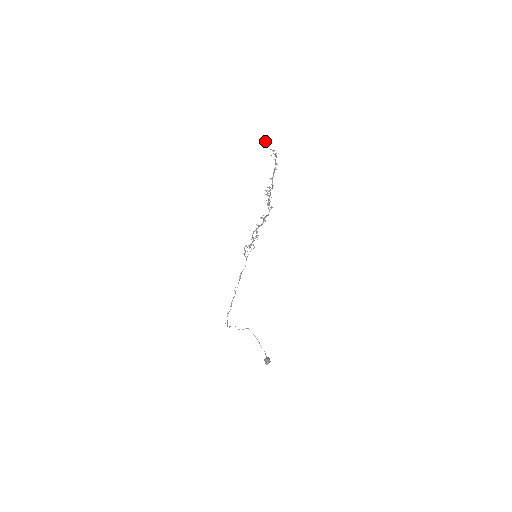
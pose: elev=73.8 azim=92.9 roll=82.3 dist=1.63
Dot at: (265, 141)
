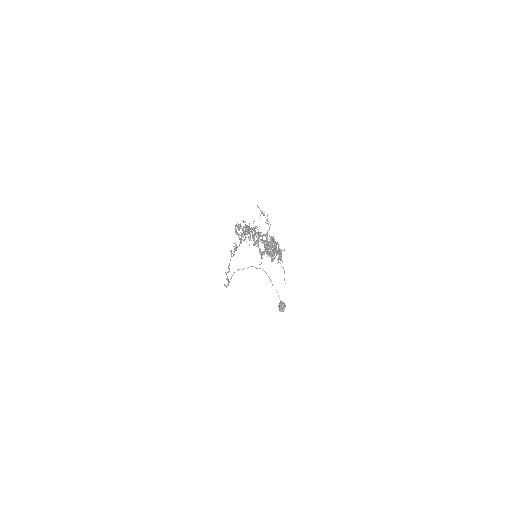
Dot at: (257, 243)
